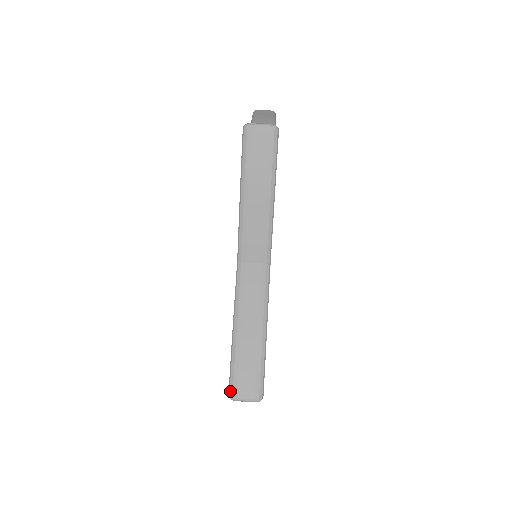
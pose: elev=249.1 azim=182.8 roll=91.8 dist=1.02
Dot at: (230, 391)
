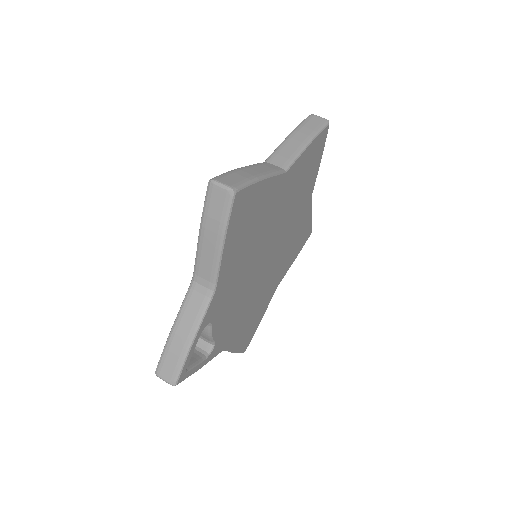
Dot at: (213, 178)
